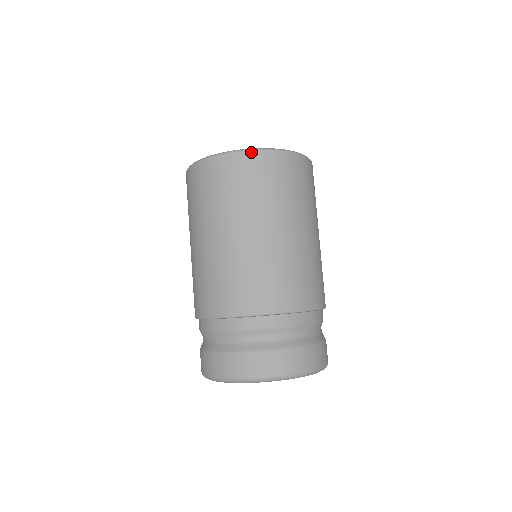
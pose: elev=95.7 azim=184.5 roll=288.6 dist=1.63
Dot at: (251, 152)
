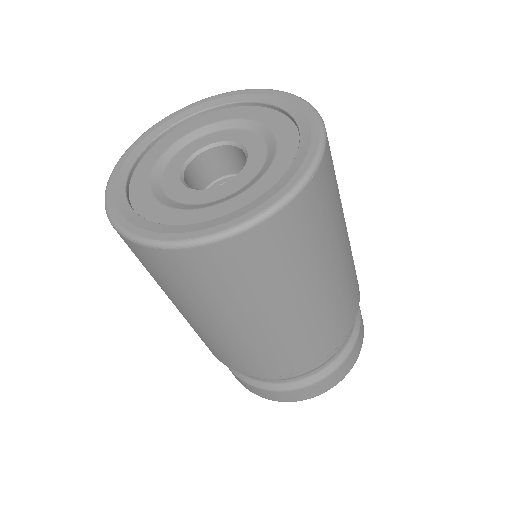
Dot at: (270, 219)
